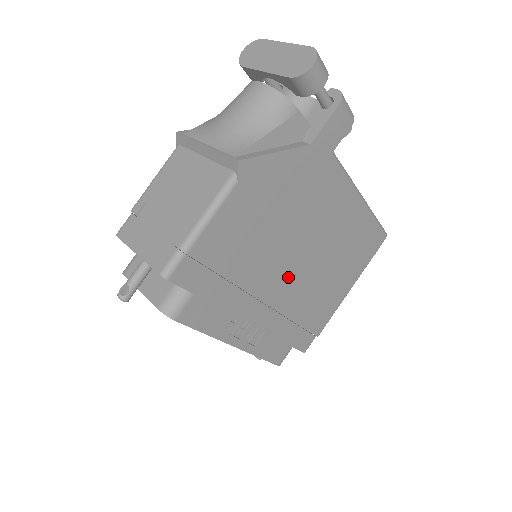
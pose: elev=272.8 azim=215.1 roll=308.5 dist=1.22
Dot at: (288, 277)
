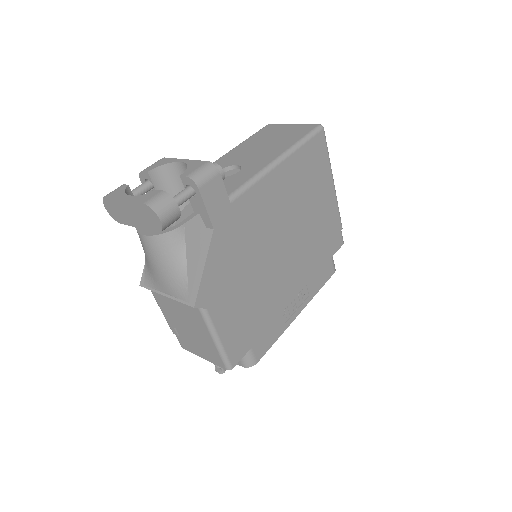
Dot at: (287, 260)
